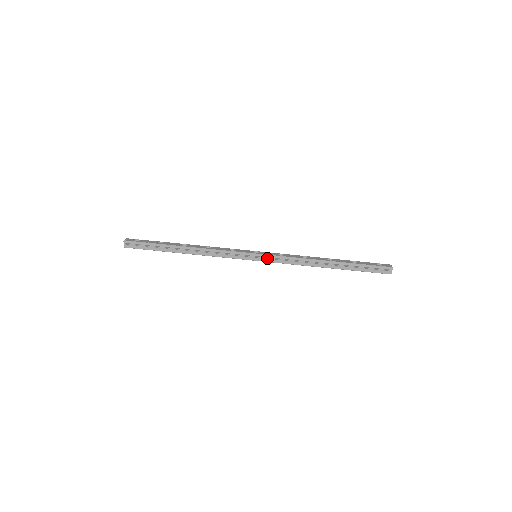
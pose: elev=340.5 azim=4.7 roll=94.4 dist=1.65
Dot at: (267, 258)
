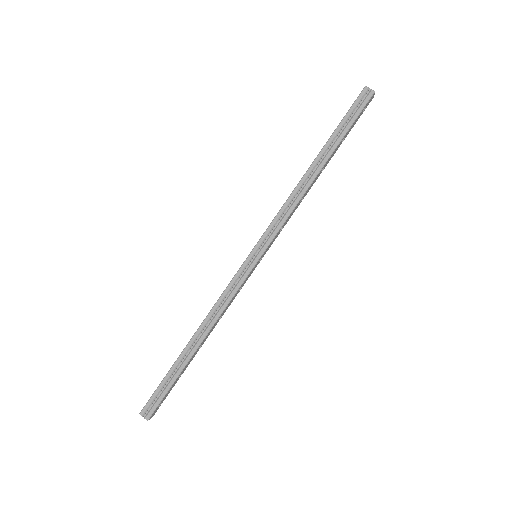
Dot at: (265, 242)
